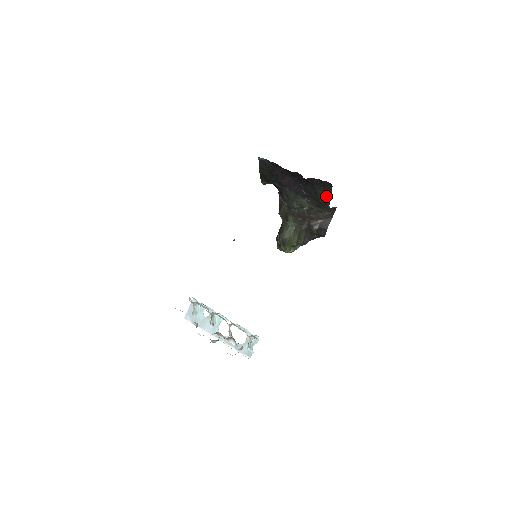
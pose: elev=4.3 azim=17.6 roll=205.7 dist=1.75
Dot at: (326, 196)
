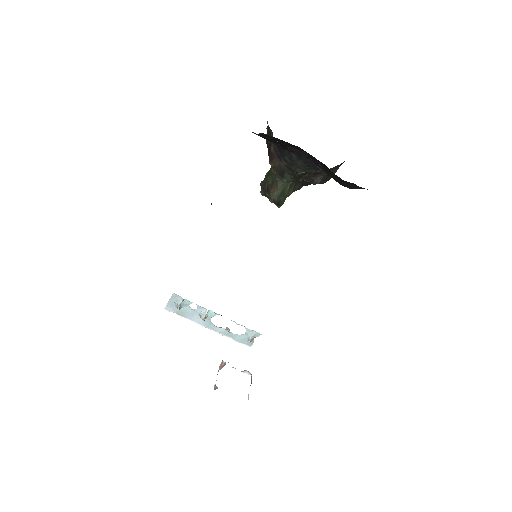
Dot at: (354, 187)
